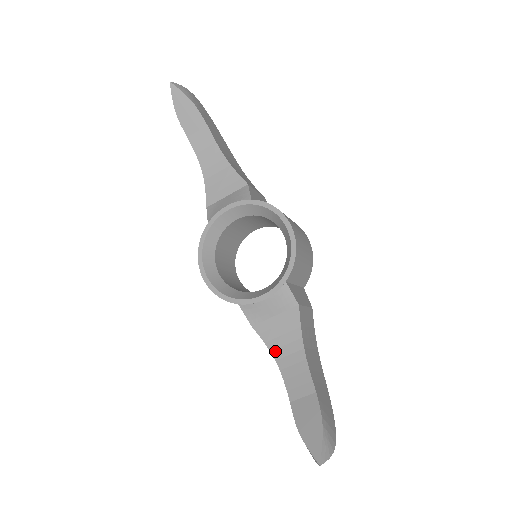
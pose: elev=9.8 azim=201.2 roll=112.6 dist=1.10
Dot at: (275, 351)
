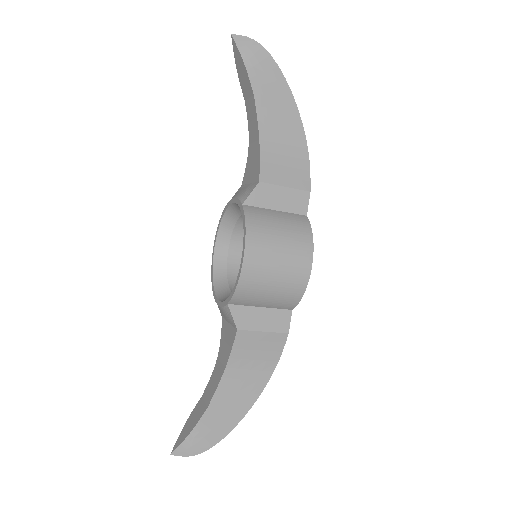
Dot at: (220, 350)
